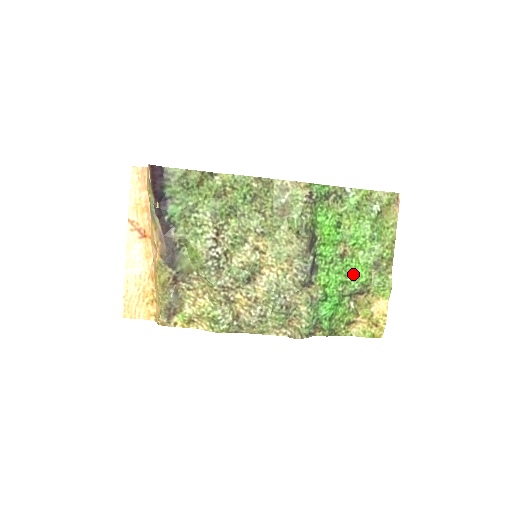
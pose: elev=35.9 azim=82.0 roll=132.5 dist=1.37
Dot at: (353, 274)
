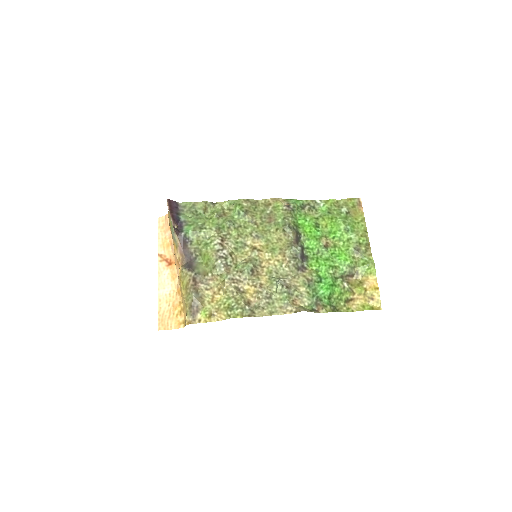
Dot at: (339, 259)
